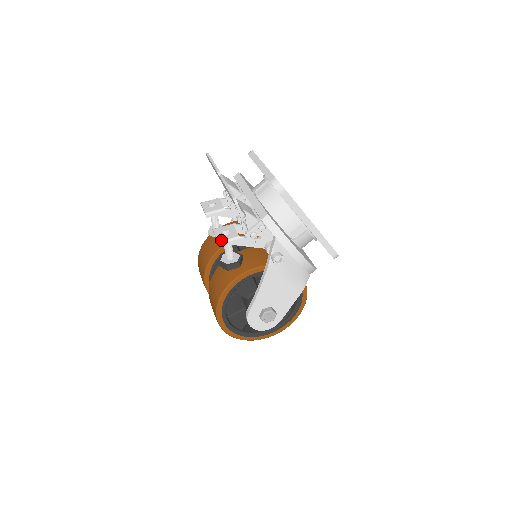
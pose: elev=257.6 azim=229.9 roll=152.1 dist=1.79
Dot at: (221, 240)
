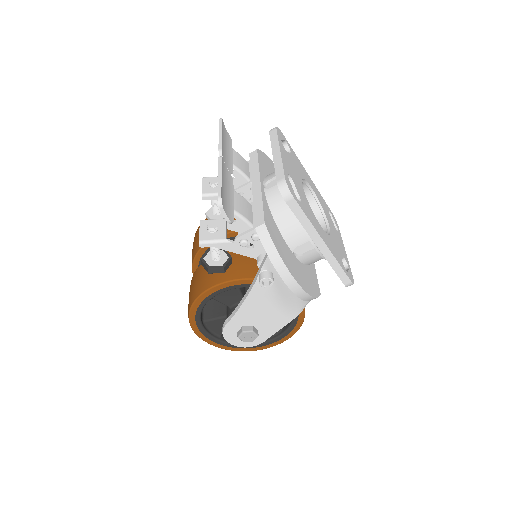
Dot at: (203, 239)
